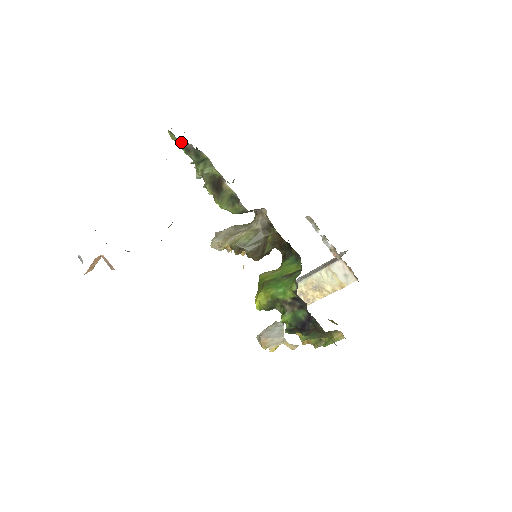
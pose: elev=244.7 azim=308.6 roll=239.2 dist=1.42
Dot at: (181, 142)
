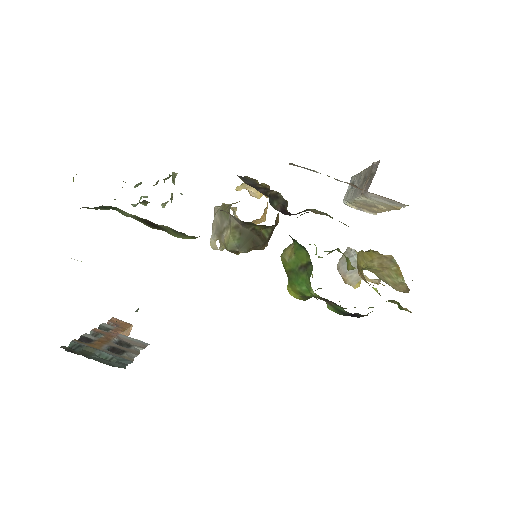
Dot at: occluded
